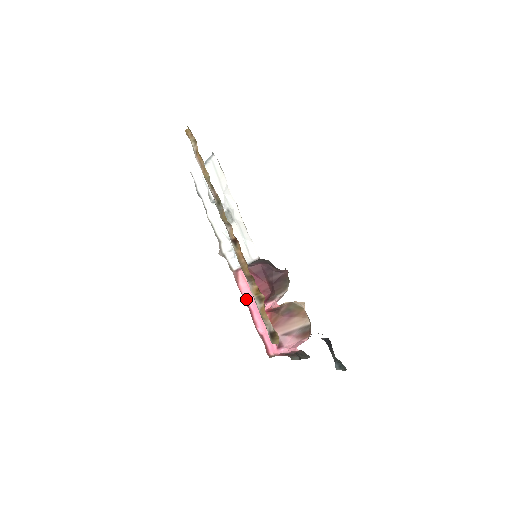
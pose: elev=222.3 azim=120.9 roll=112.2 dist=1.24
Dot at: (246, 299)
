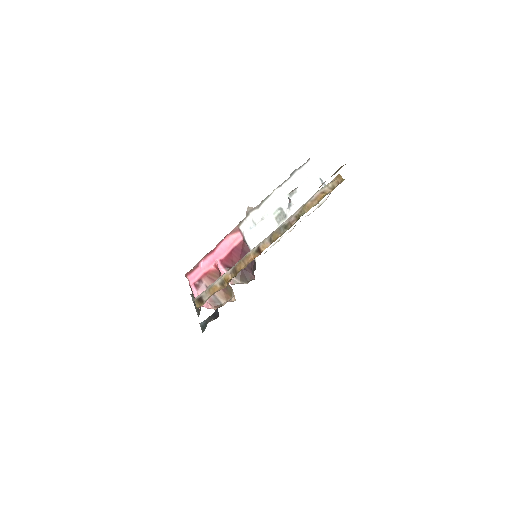
Dot at: (220, 245)
